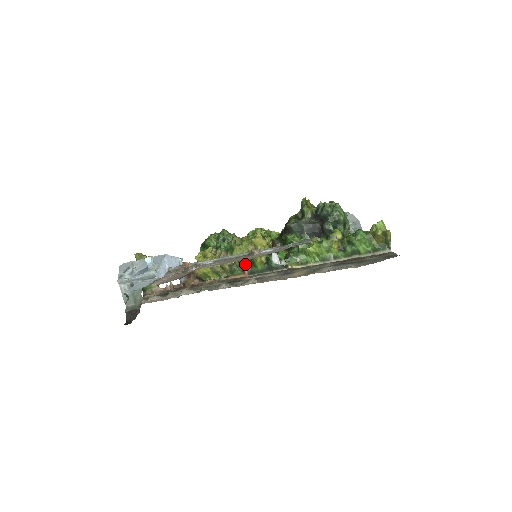
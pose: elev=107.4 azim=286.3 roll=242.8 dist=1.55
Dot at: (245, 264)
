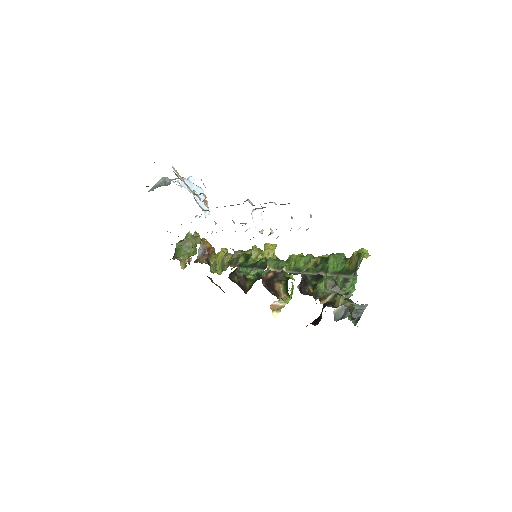
Dot at: (243, 257)
